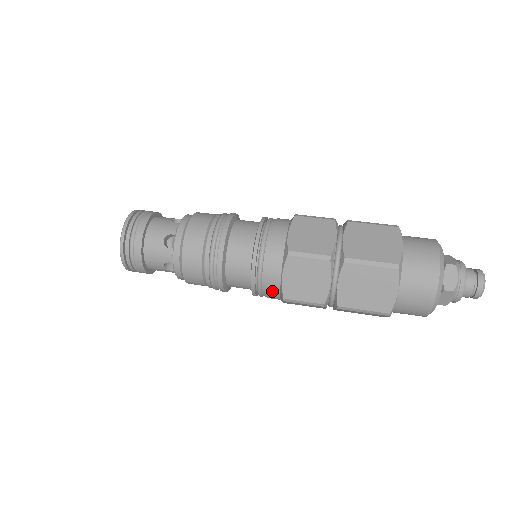
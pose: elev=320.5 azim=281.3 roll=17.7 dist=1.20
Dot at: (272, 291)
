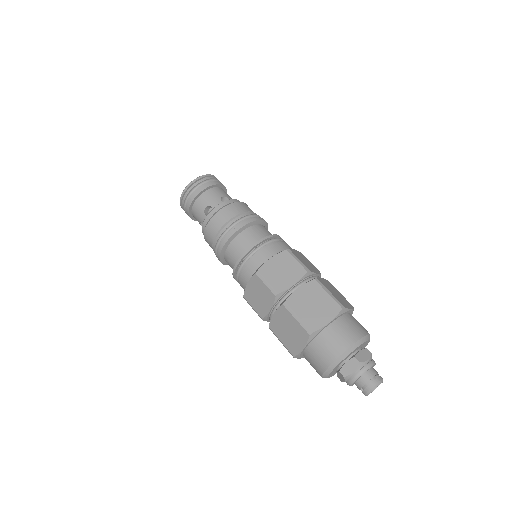
Dot at: occluded
